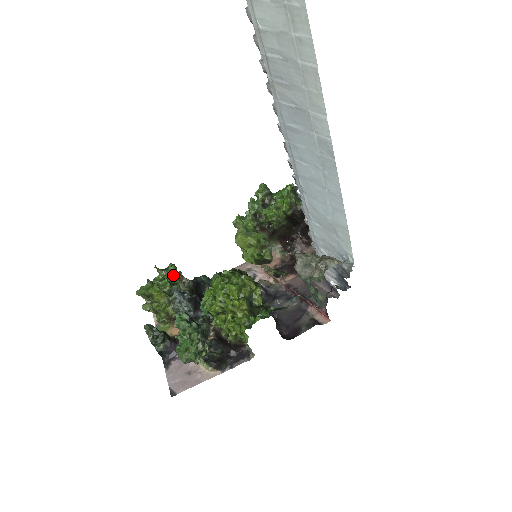
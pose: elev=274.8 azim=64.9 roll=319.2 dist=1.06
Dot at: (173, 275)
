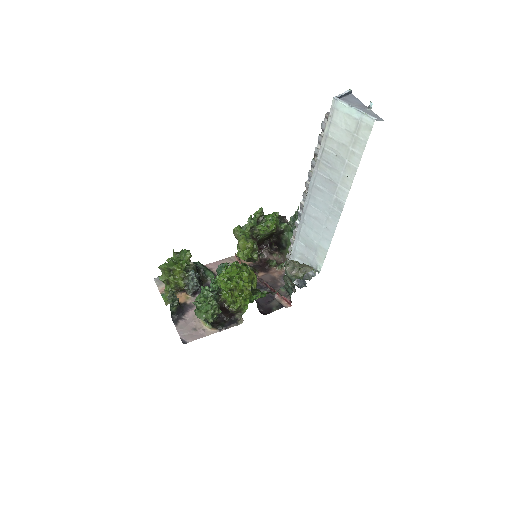
Dot at: (187, 258)
